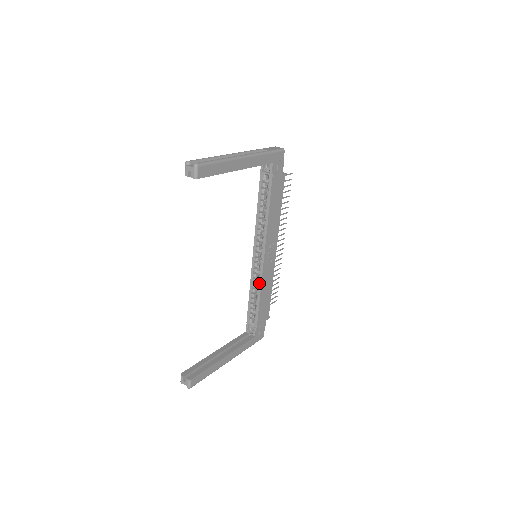
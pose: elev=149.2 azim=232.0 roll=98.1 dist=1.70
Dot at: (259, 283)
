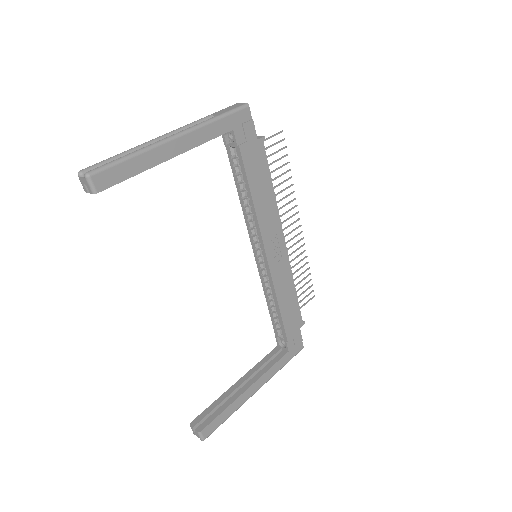
Dot at: (272, 288)
